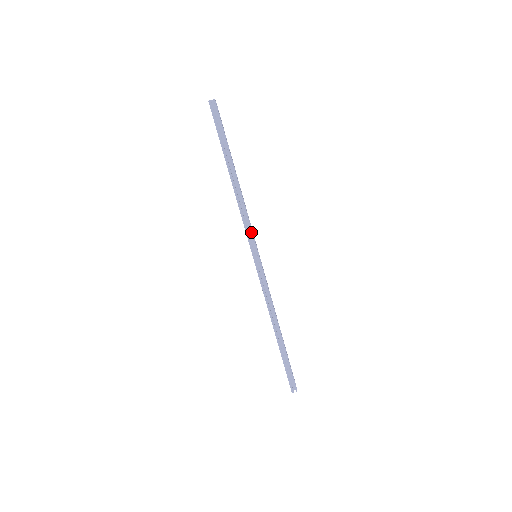
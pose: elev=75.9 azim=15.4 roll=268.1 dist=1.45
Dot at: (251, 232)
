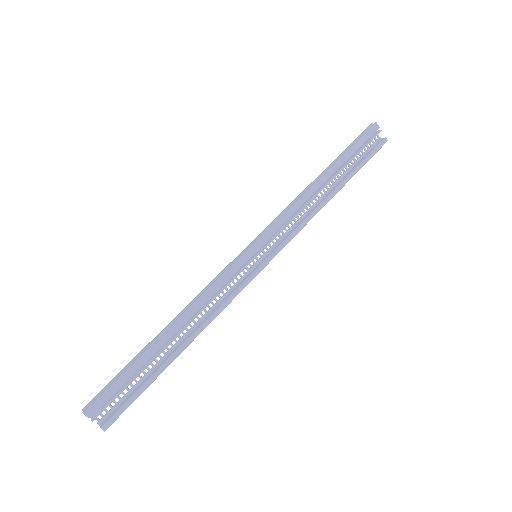
Dot at: (274, 222)
